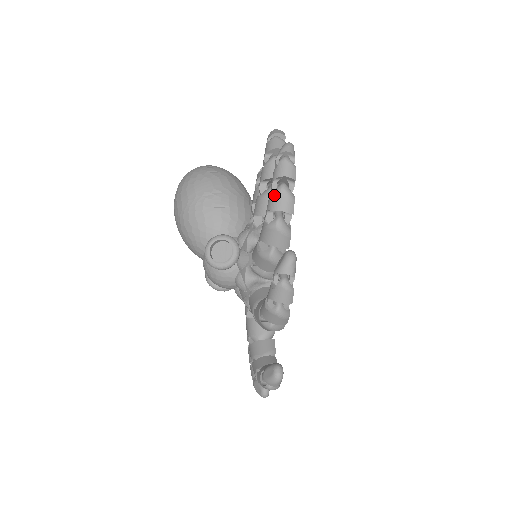
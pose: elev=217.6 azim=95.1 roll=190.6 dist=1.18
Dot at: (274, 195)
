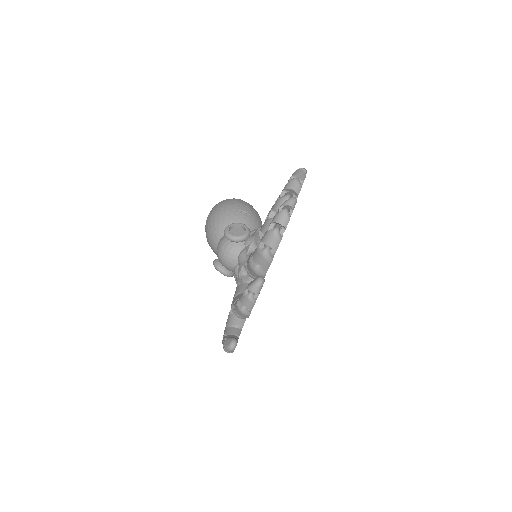
Dot at: (290, 181)
